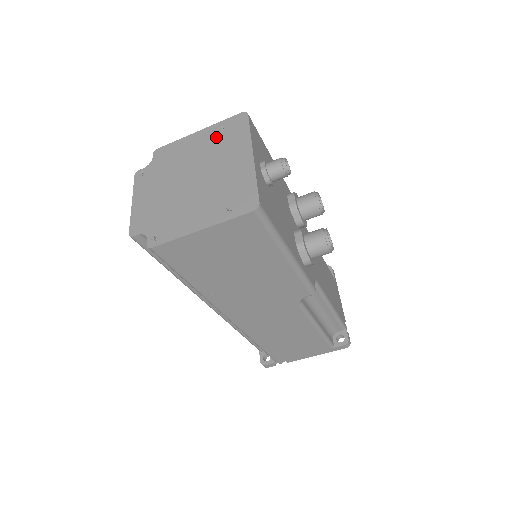
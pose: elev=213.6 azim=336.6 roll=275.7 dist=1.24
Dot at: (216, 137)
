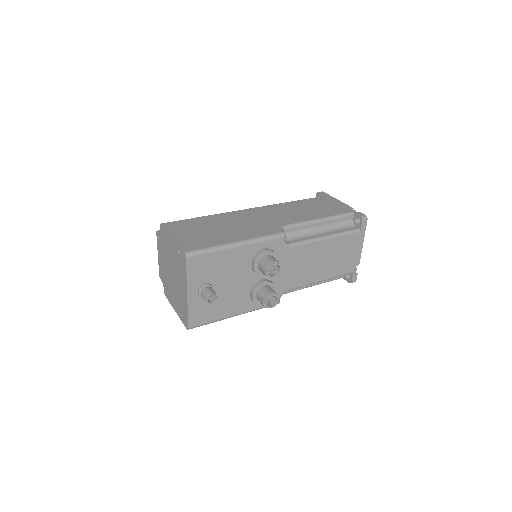
Dot at: (177, 256)
